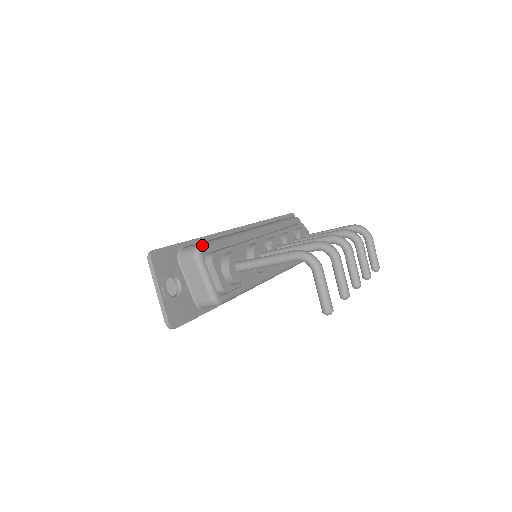
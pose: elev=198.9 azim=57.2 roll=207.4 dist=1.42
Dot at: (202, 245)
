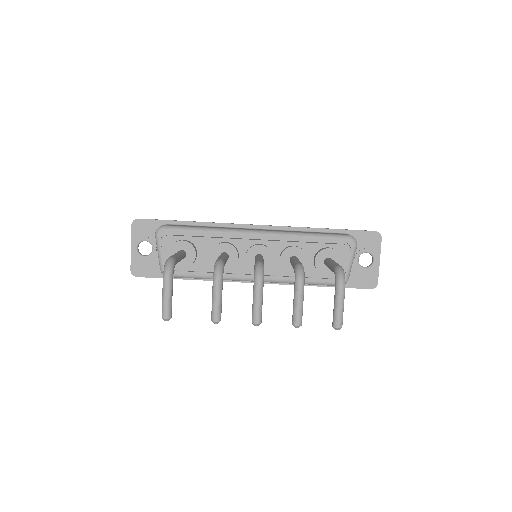
Dot at: (165, 227)
